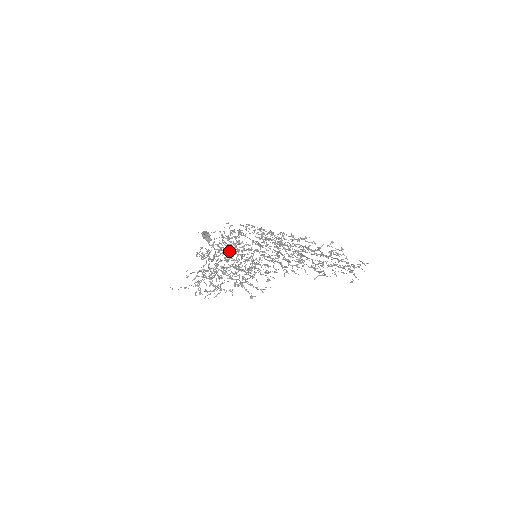
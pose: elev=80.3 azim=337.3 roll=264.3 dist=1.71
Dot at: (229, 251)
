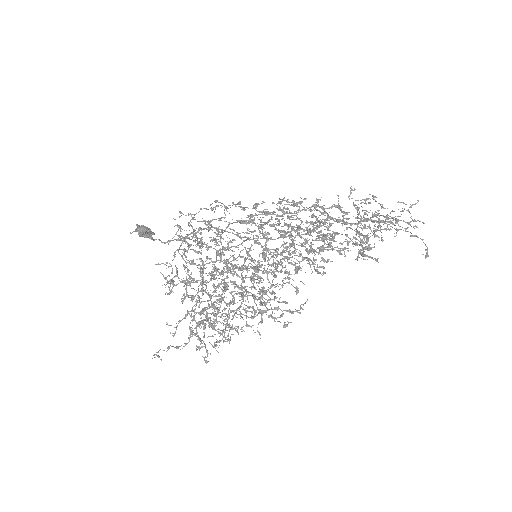
Dot at: (217, 269)
